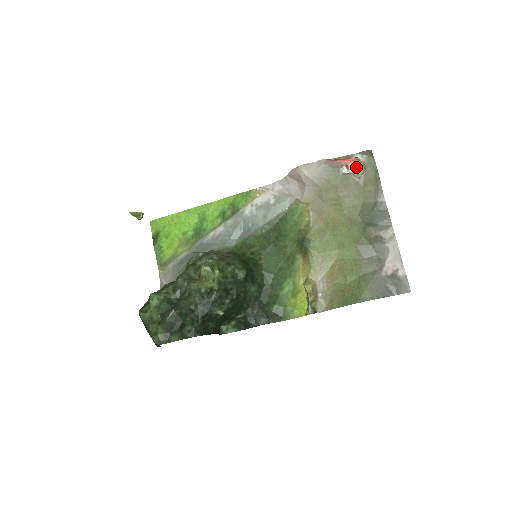
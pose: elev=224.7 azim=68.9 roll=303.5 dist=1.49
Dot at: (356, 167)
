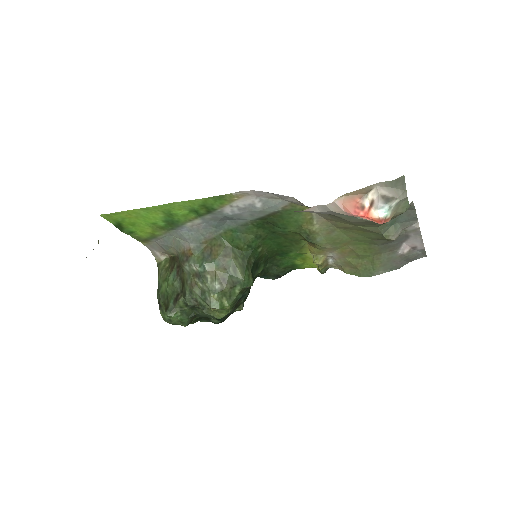
Dot at: occluded
